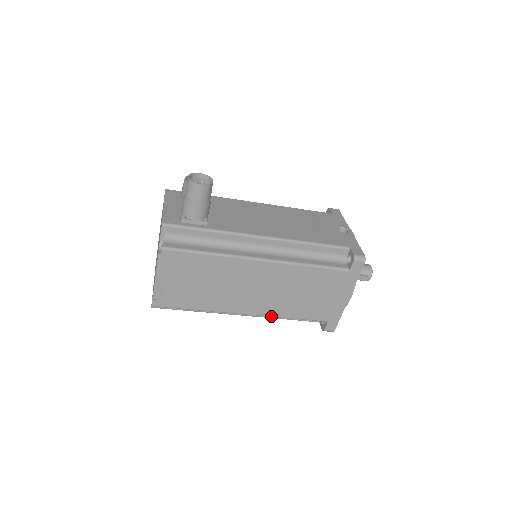
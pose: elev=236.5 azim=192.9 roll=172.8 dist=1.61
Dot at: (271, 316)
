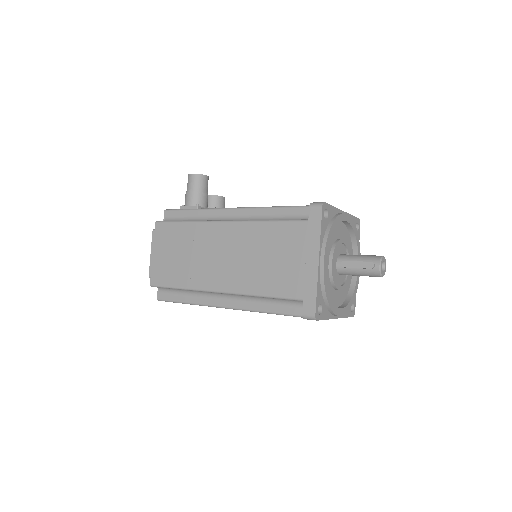
Dot at: (242, 293)
